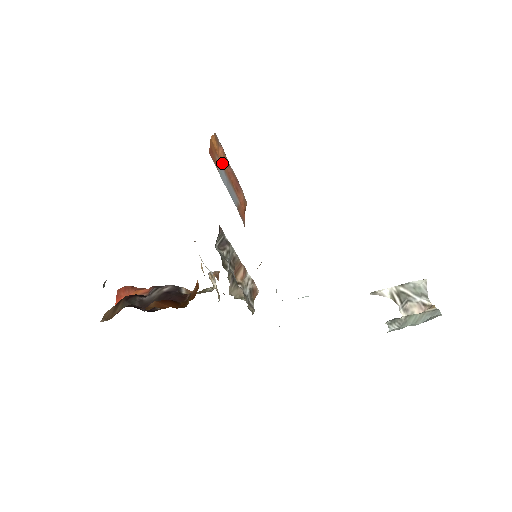
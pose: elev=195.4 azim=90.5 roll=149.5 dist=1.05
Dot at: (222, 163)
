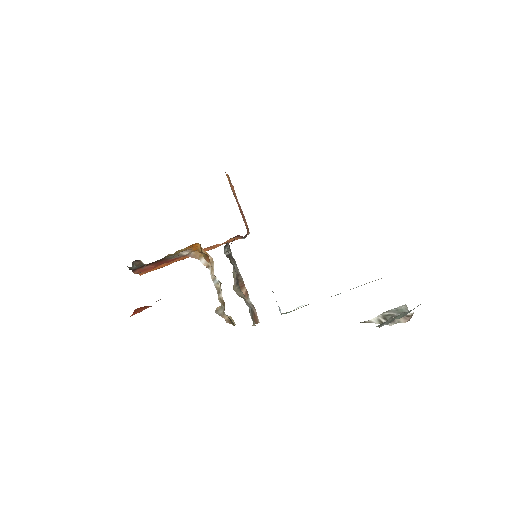
Dot at: occluded
